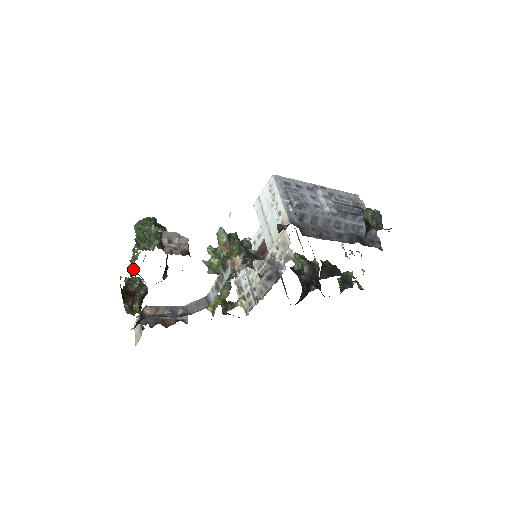
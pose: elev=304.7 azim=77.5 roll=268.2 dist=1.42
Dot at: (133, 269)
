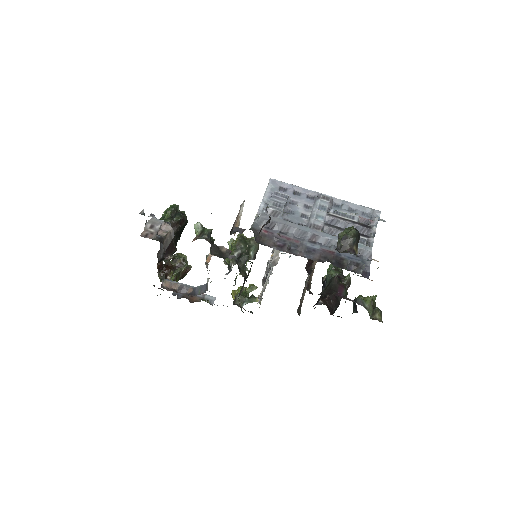
Dot at: occluded
